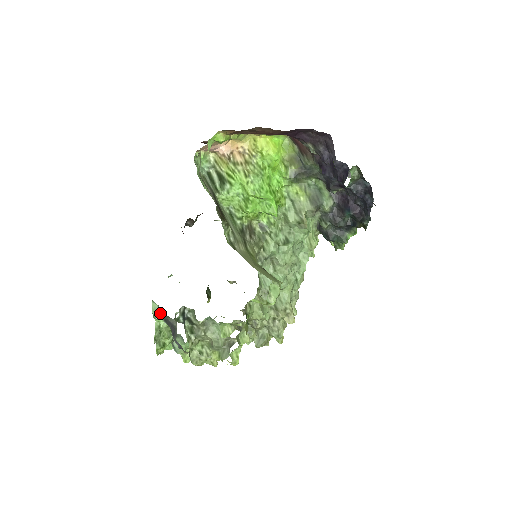
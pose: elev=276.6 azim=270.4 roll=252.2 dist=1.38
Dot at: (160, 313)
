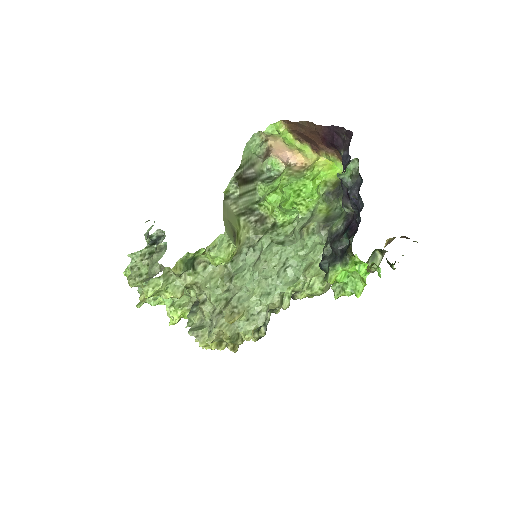
Dot at: occluded
